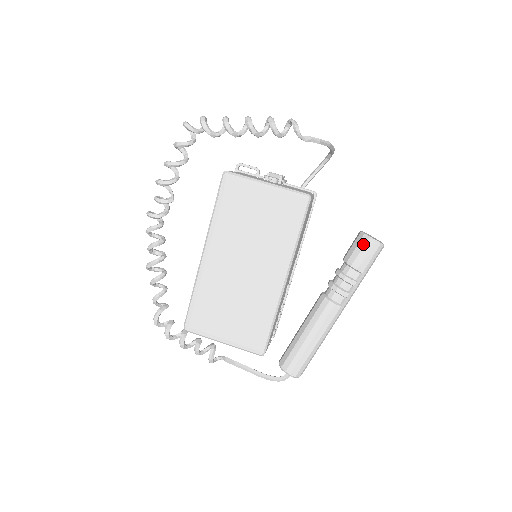
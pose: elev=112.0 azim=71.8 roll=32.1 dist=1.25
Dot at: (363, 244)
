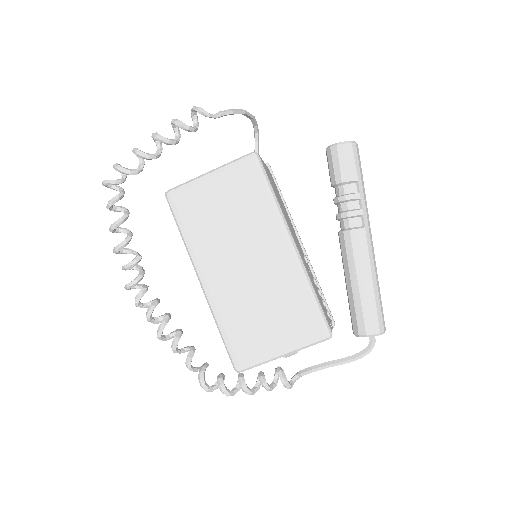
Dot at: (336, 154)
